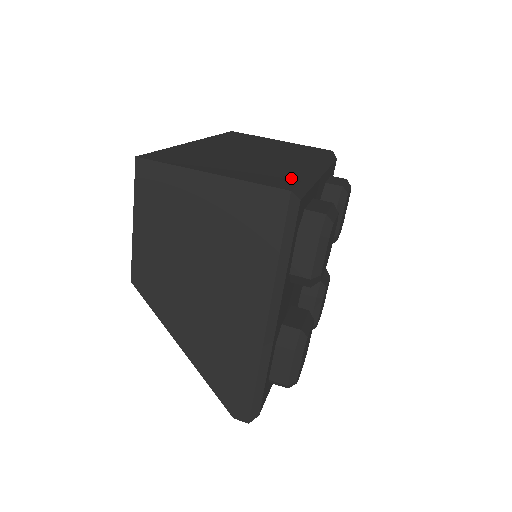
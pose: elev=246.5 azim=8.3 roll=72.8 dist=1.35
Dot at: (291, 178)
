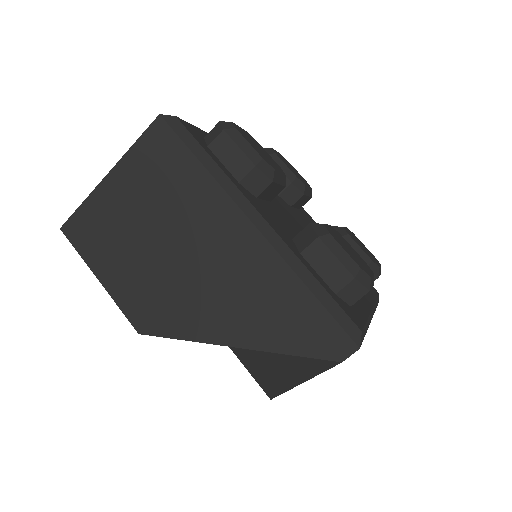
Dot at: occluded
